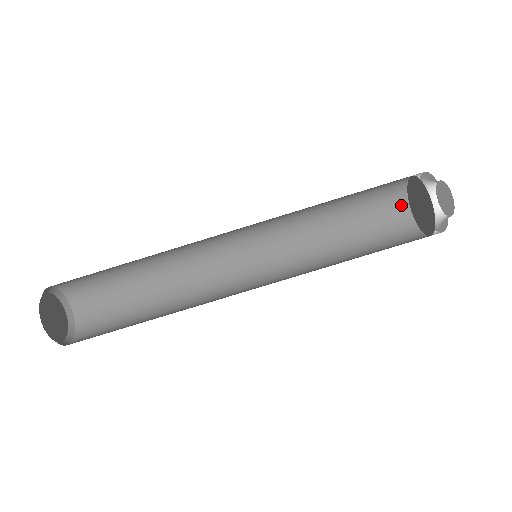
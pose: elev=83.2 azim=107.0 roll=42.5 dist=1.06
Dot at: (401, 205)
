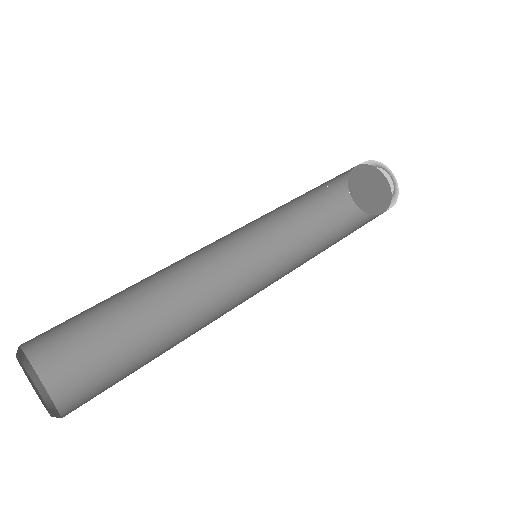
Dot at: (356, 212)
